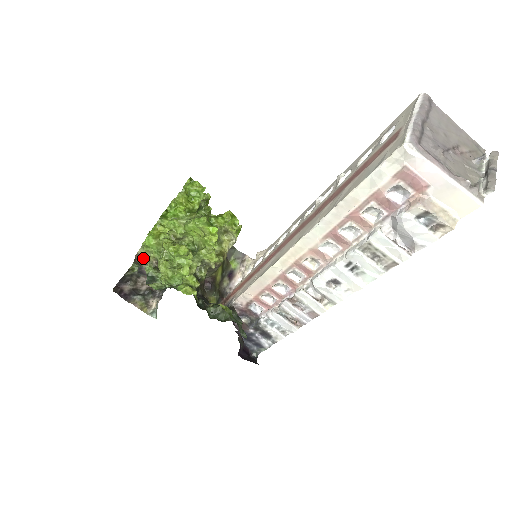
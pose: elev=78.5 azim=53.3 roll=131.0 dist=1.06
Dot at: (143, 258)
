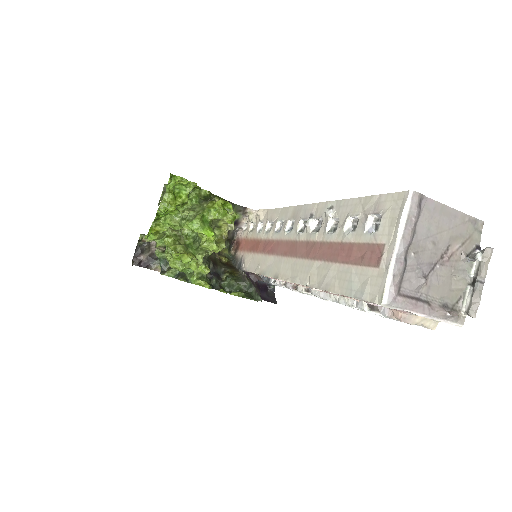
Dot at: (149, 241)
